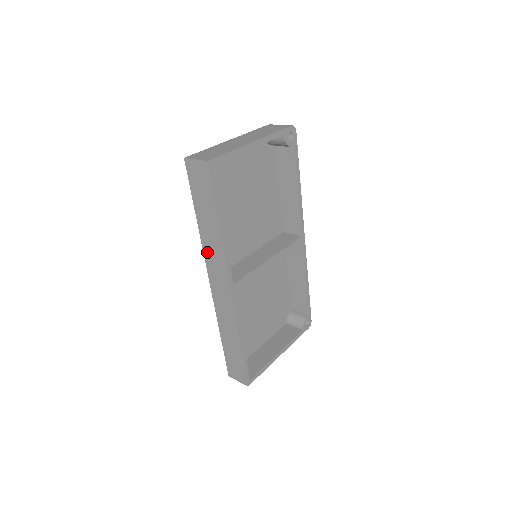
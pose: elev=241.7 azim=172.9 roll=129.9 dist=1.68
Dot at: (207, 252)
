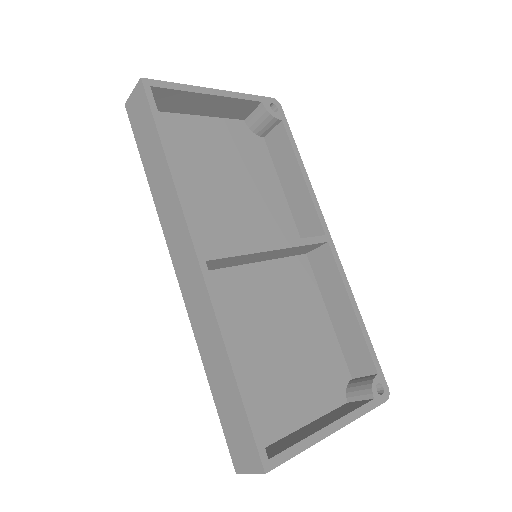
Dot at: (164, 220)
